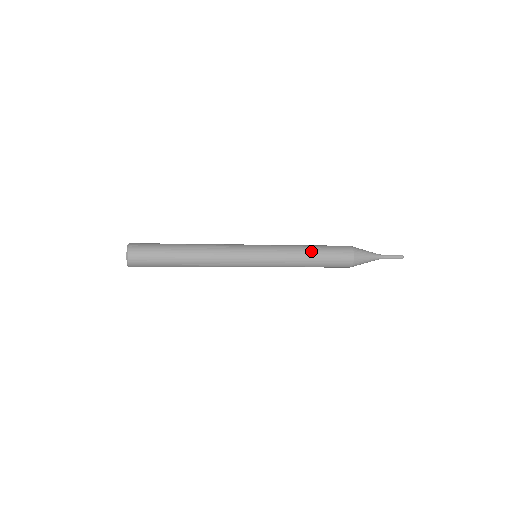
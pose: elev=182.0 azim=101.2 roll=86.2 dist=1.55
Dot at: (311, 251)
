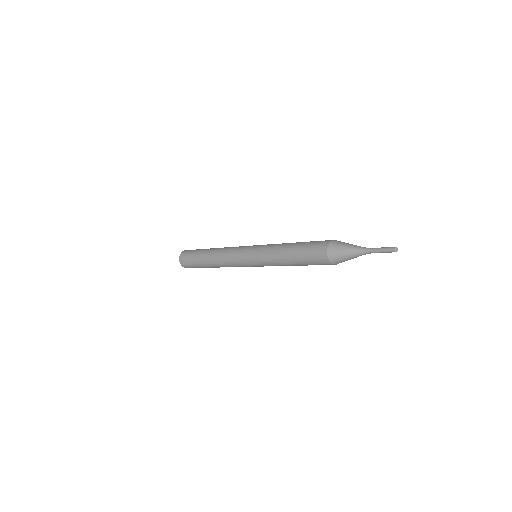
Dot at: (288, 253)
